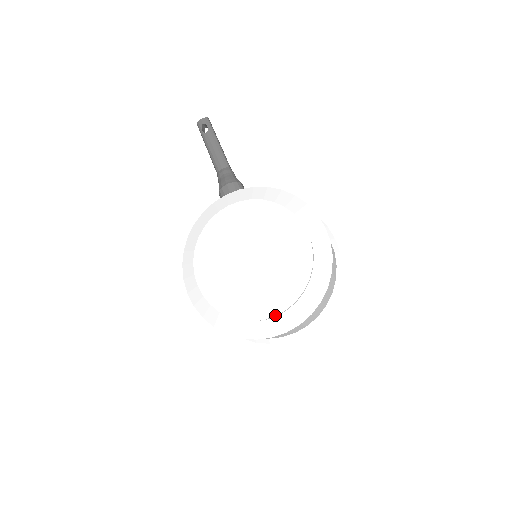
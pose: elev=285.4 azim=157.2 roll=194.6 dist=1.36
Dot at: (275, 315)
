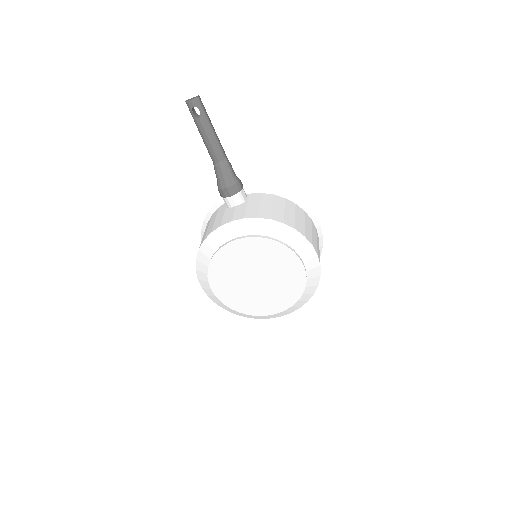
Dot at: occluded
